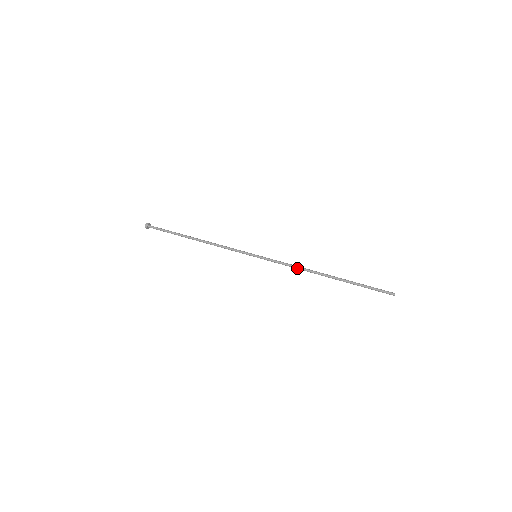
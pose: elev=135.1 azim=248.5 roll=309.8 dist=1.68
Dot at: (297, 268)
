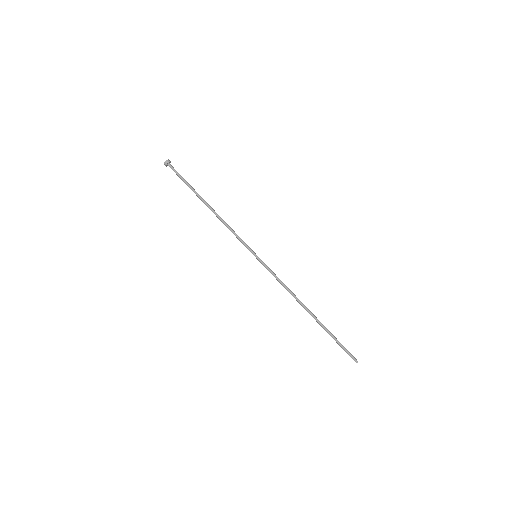
Dot at: (287, 290)
